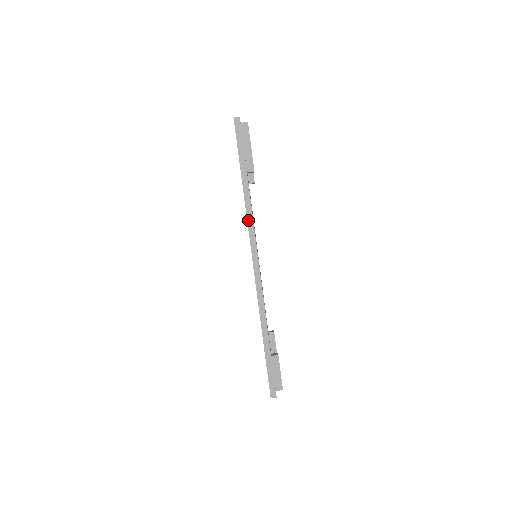
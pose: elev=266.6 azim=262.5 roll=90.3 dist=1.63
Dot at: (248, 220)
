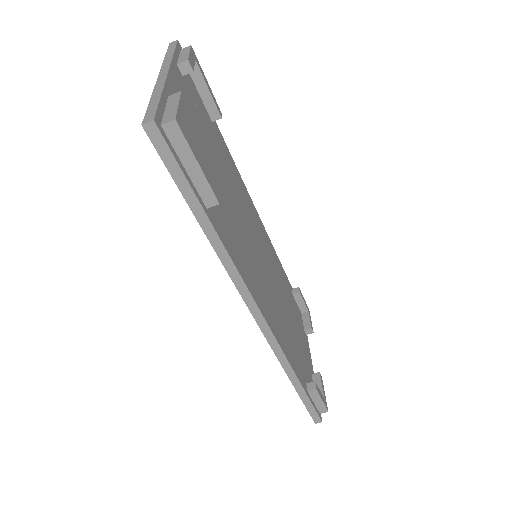
Dot at: (233, 279)
